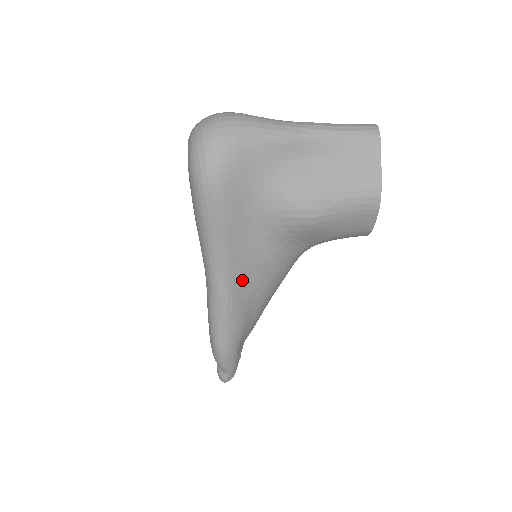
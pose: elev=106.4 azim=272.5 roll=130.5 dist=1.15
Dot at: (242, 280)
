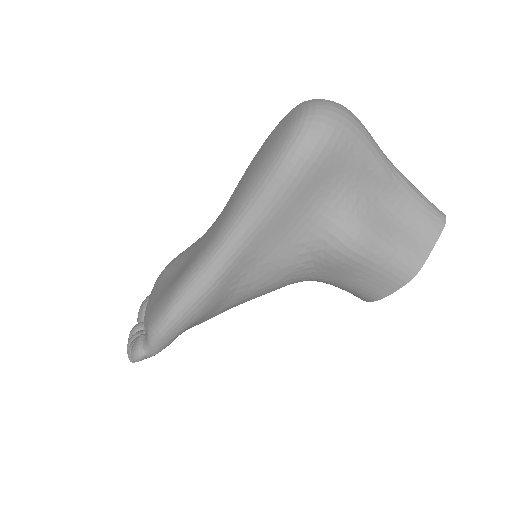
Dot at: (245, 267)
